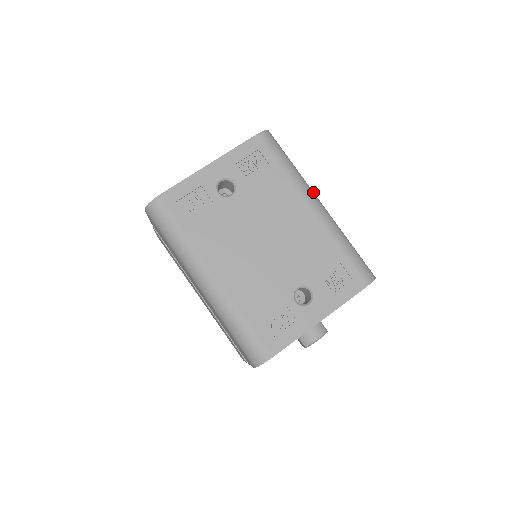
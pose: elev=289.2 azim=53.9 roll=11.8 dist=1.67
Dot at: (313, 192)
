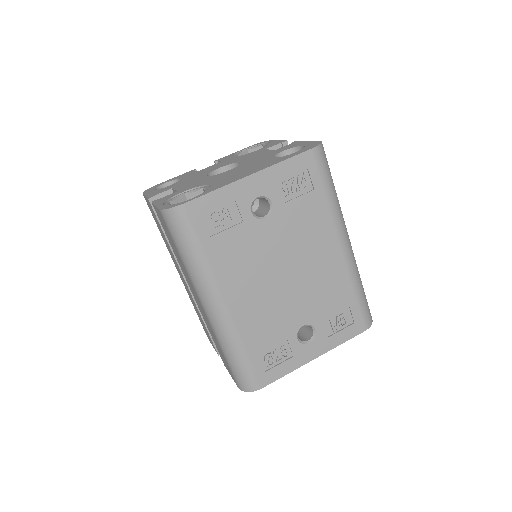
Dot at: occluded
